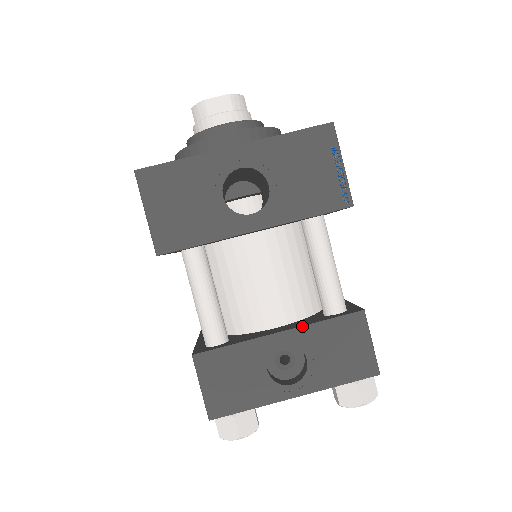
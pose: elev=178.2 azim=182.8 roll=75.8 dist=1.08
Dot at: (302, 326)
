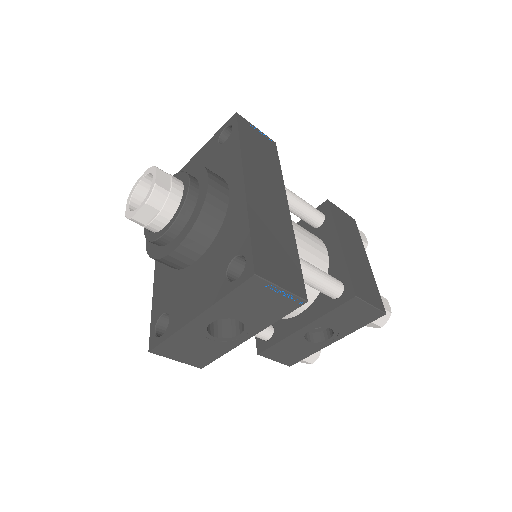
Dot at: (316, 320)
